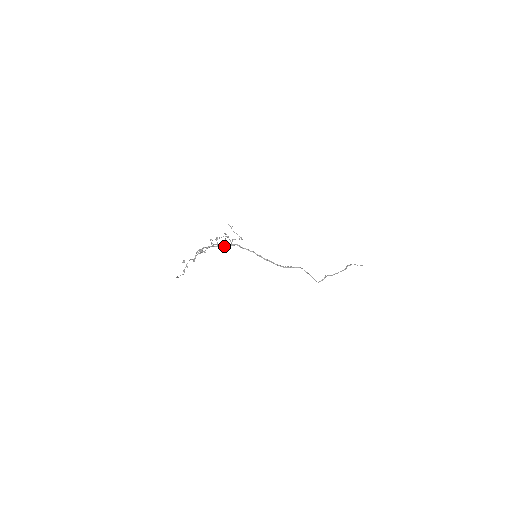
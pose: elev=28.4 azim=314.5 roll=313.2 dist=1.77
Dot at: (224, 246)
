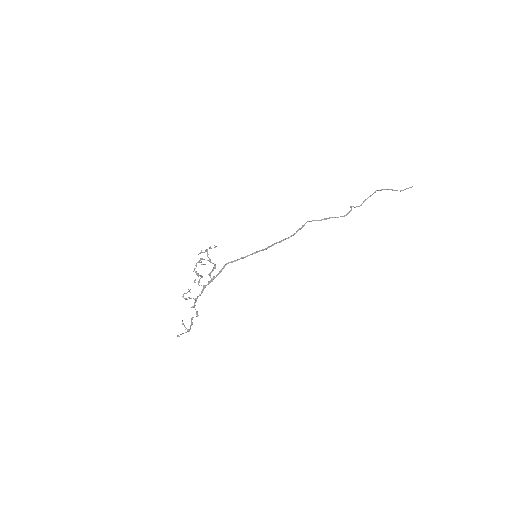
Dot at: (215, 277)
